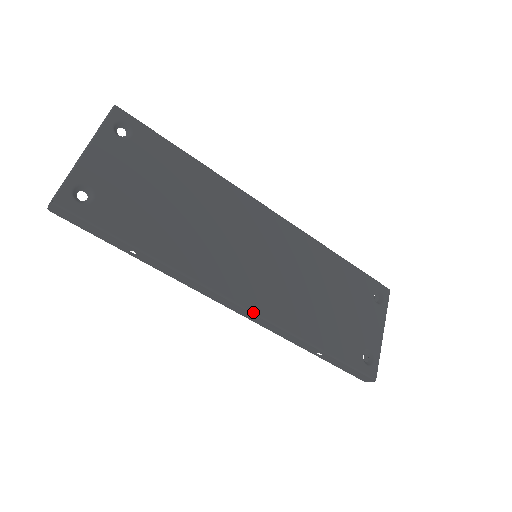
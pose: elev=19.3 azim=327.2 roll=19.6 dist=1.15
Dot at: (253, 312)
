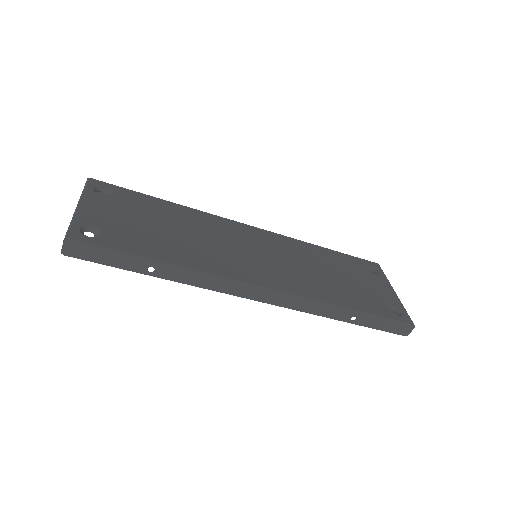
Dot at: (278, 291)
